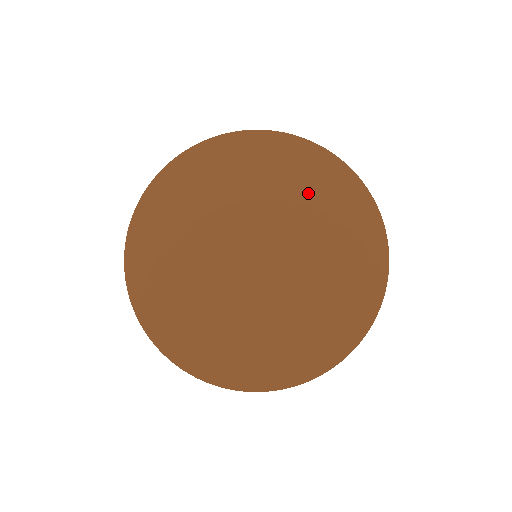
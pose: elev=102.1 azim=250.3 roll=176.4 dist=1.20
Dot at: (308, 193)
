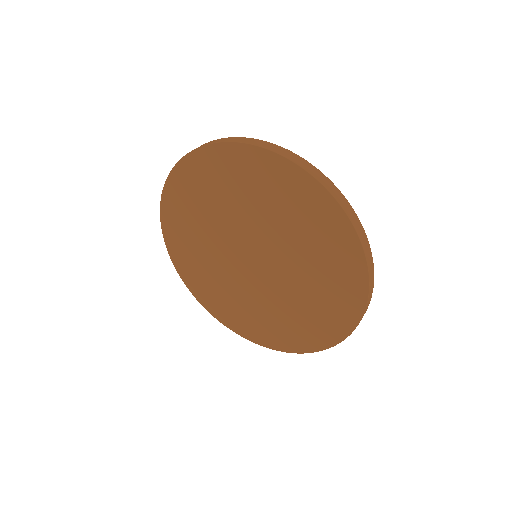
Dot at: (312, 243)
